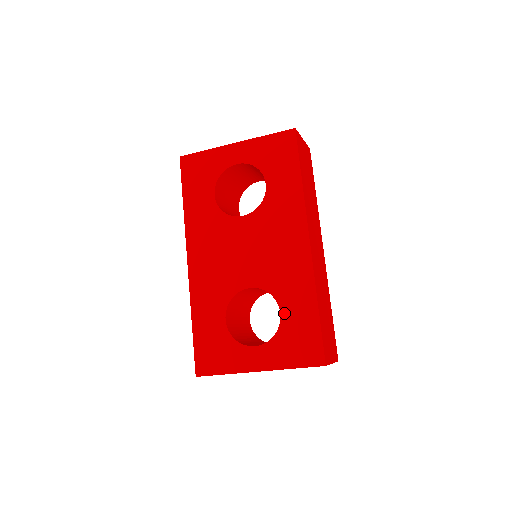
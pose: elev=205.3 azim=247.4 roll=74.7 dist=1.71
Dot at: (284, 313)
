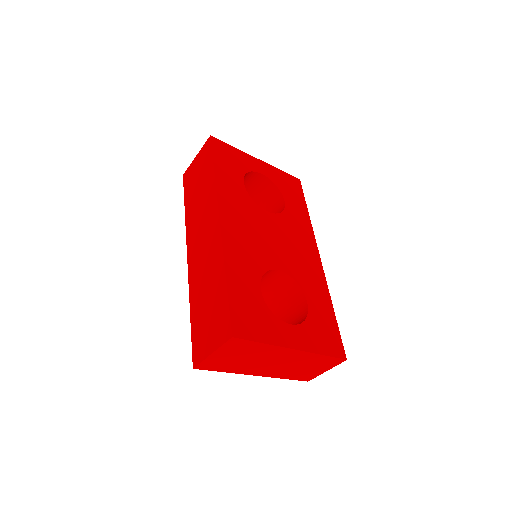
Dot at: (310, 304)
